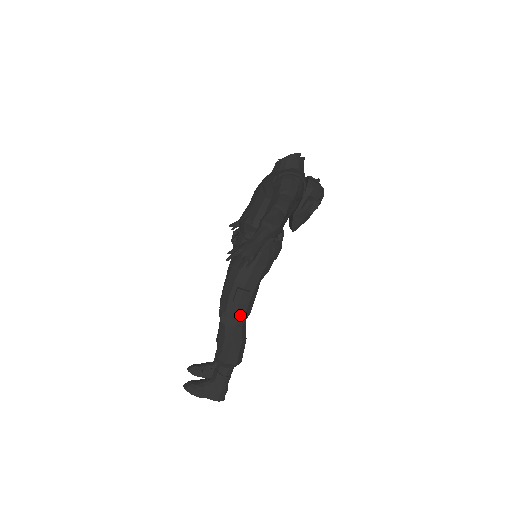
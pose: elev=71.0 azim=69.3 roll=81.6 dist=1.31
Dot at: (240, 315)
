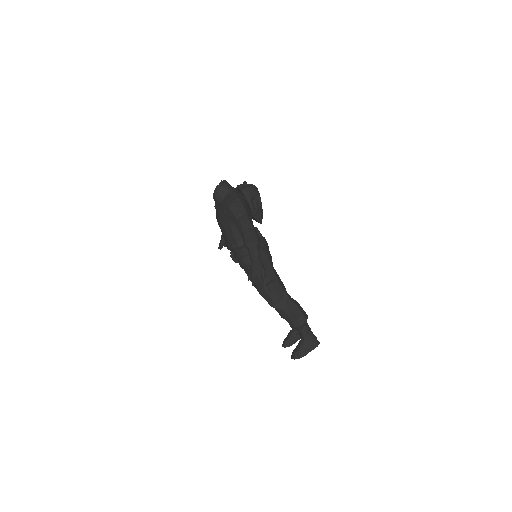
Dot at: (282, 295)
